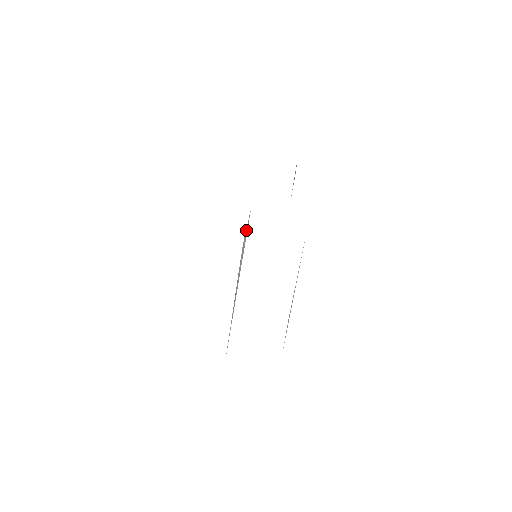
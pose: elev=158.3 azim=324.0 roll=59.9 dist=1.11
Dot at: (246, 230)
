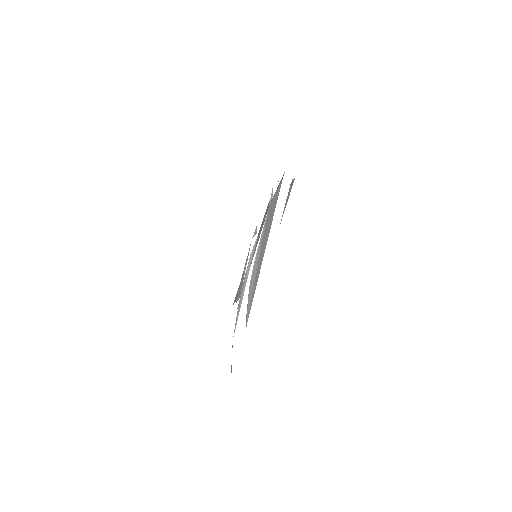
Dot at: (254, 246)
